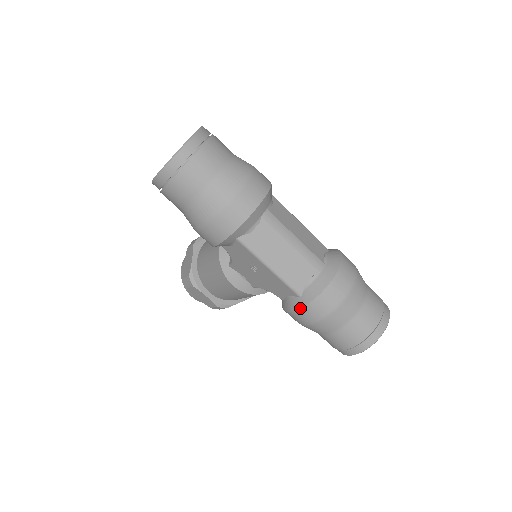
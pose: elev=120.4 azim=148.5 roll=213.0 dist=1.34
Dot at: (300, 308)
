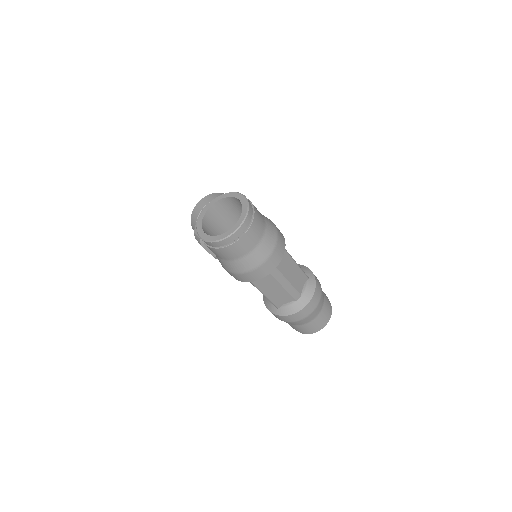
Dot at: (275, 314)
